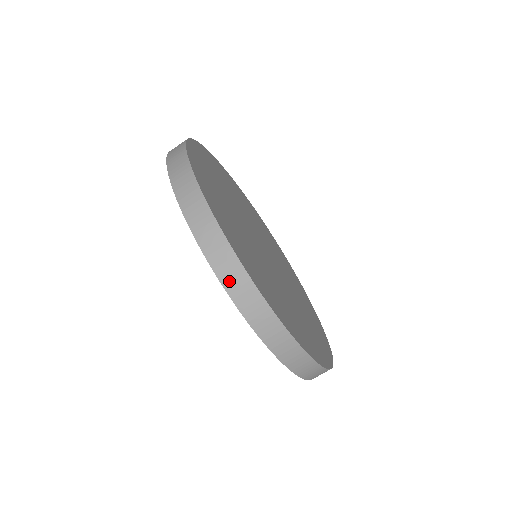
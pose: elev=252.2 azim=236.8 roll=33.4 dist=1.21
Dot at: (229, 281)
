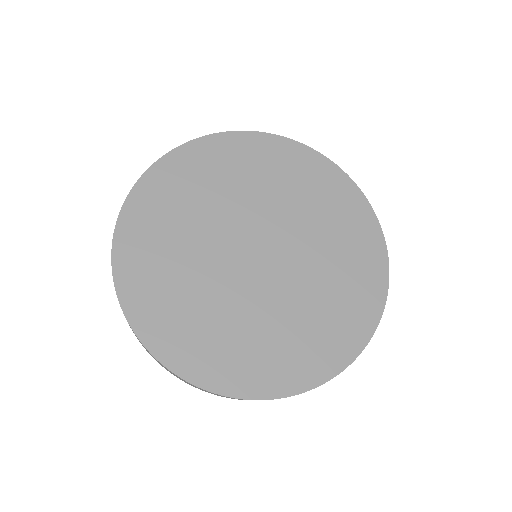
Dot at: occluded
